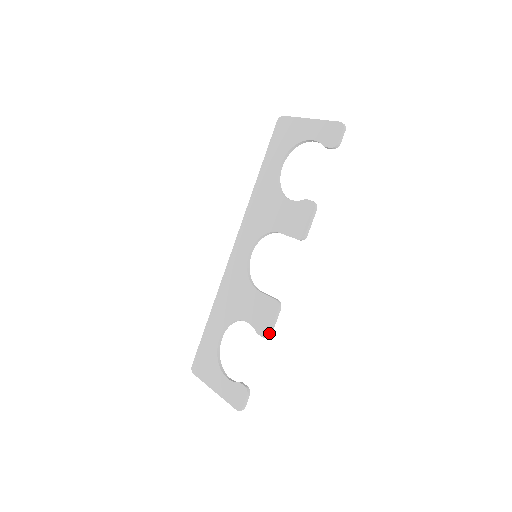
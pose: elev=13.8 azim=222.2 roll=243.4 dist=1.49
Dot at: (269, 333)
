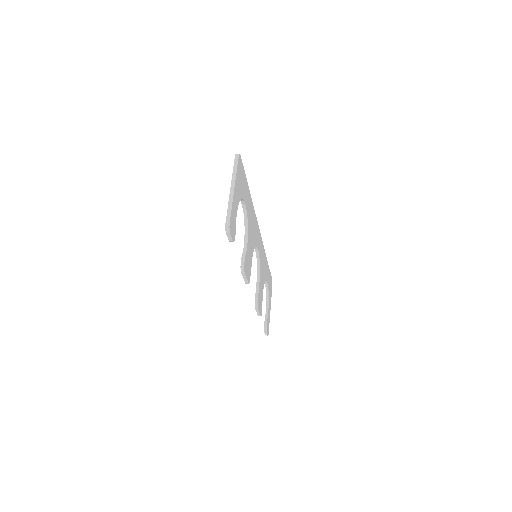
Dot at: (258, 315)
